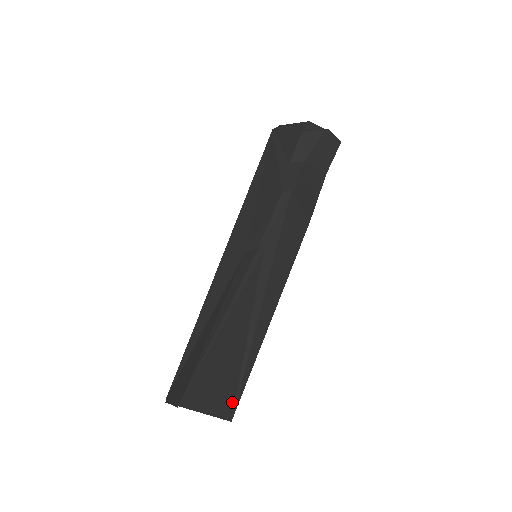
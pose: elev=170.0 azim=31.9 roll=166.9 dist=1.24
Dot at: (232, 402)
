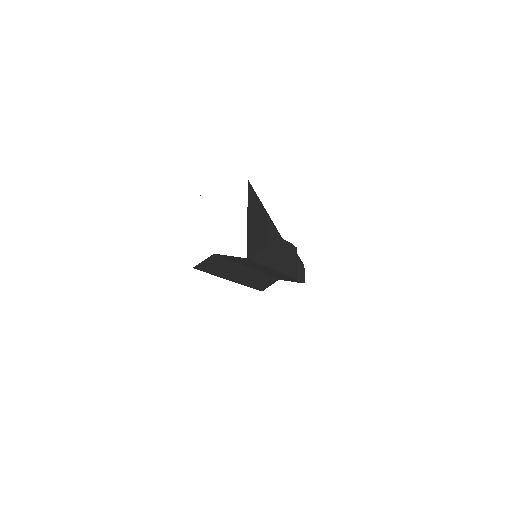
Dot at: (252, 251)
